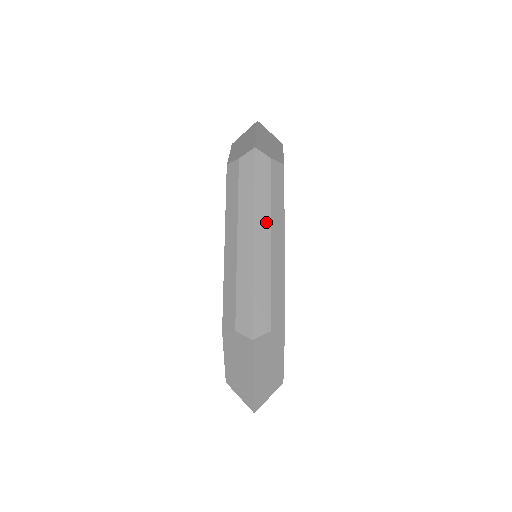
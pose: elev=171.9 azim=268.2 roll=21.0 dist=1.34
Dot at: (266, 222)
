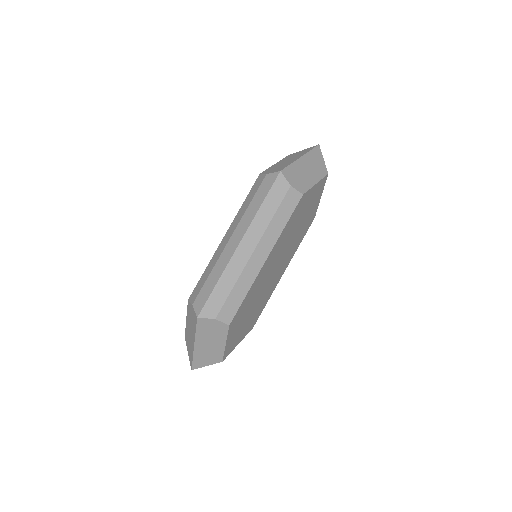
Dot at: (257, 235)
